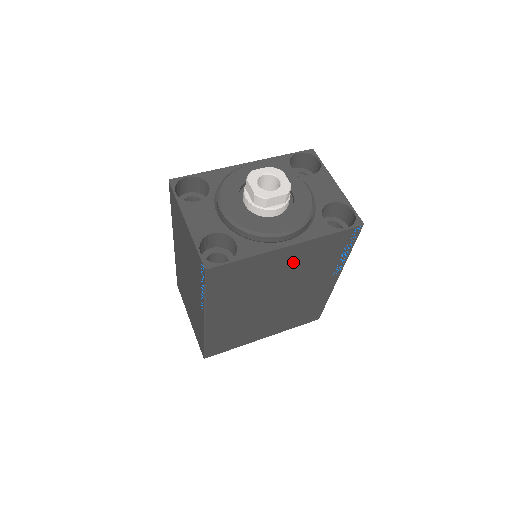
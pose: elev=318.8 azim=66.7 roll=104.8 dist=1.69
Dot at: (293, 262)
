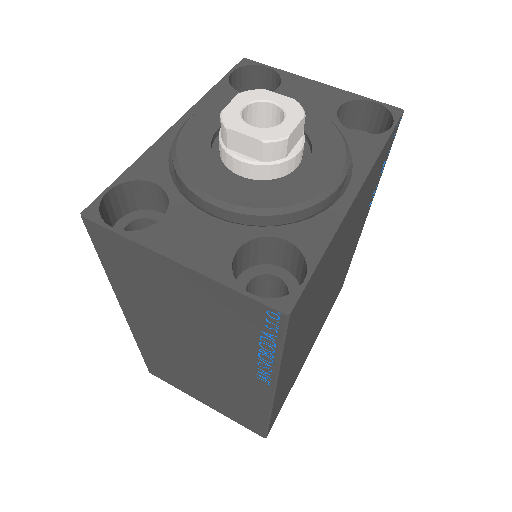
Dot at: (351, 221)
